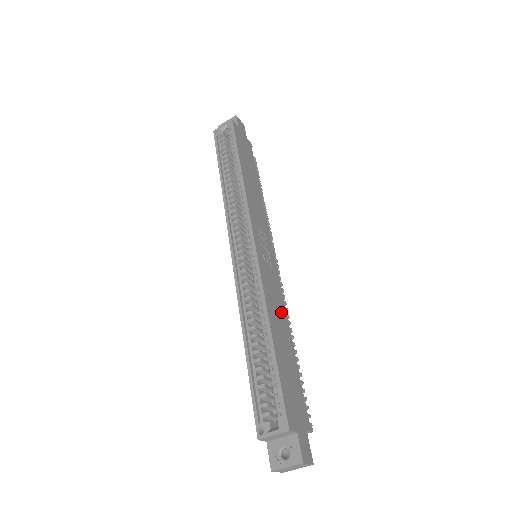
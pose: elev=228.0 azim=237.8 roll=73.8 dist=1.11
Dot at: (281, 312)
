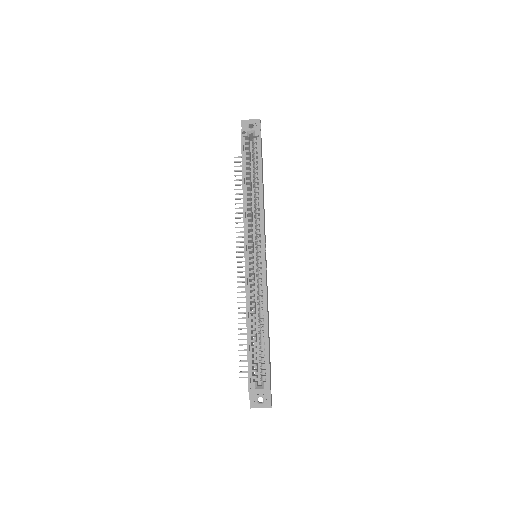
Dot at: occluded
